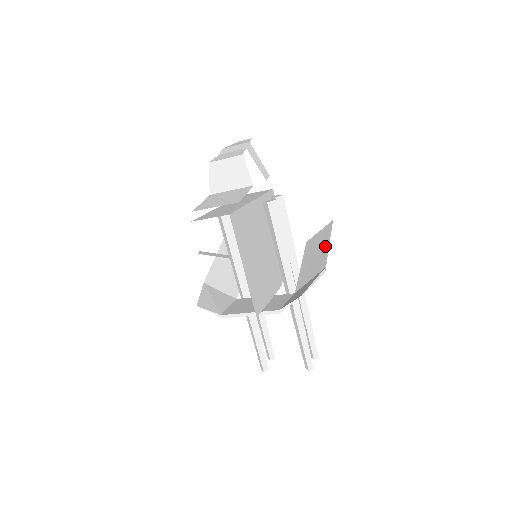
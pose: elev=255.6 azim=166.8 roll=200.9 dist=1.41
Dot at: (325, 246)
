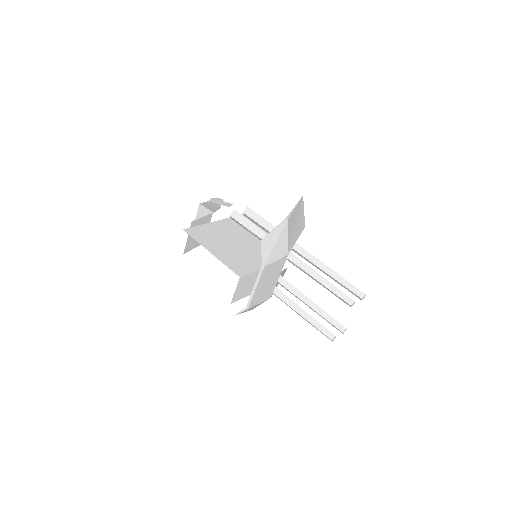
Dot at: (295, 210)
